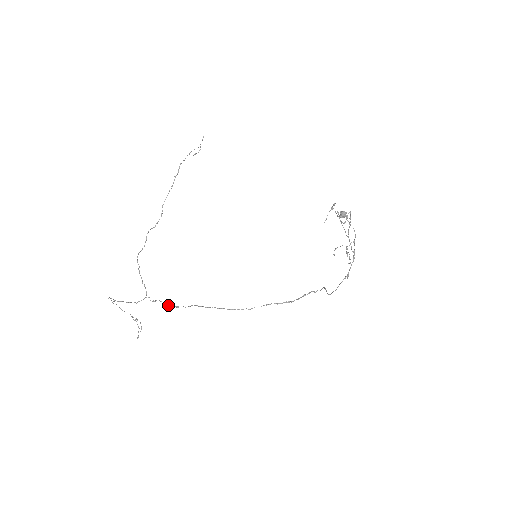
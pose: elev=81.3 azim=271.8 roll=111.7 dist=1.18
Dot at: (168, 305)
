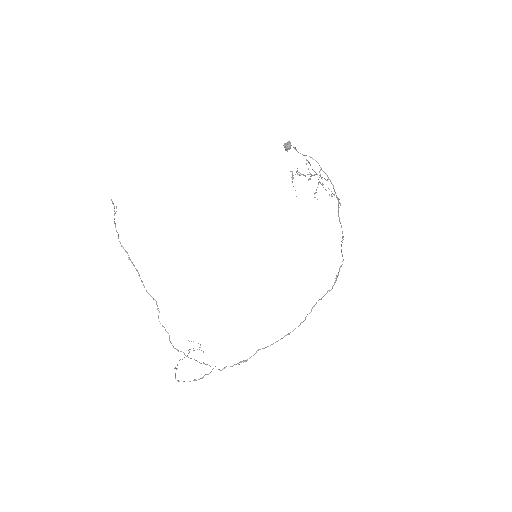
Dot at: occluded
